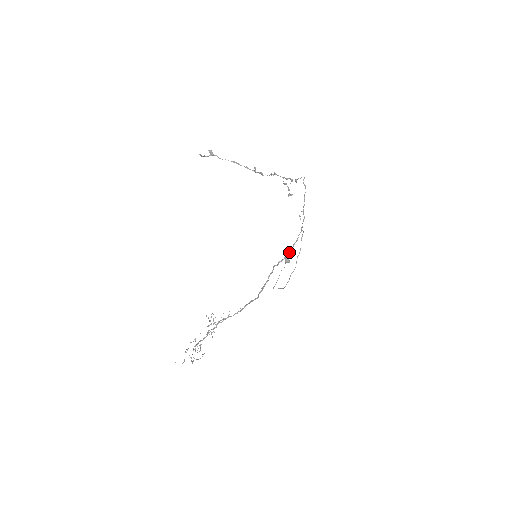
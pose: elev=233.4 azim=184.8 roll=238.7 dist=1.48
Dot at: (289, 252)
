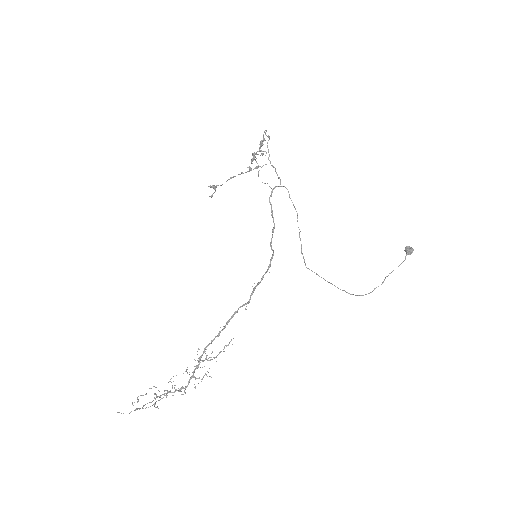
Dot at: occluded
